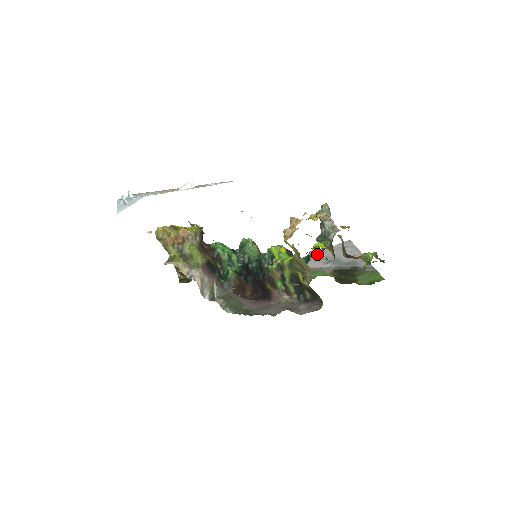
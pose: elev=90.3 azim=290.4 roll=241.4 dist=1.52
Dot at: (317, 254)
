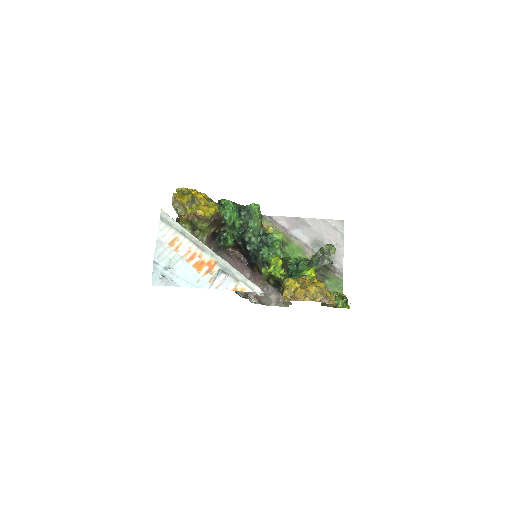
Dot at: (310, 222)
